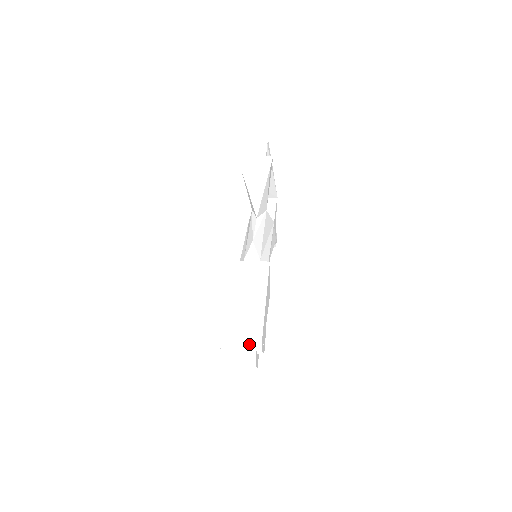
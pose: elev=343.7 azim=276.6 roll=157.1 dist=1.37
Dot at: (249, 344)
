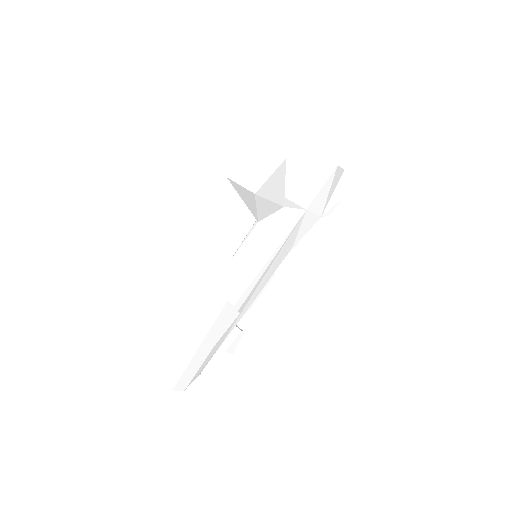
Dot at: (166, 380)
